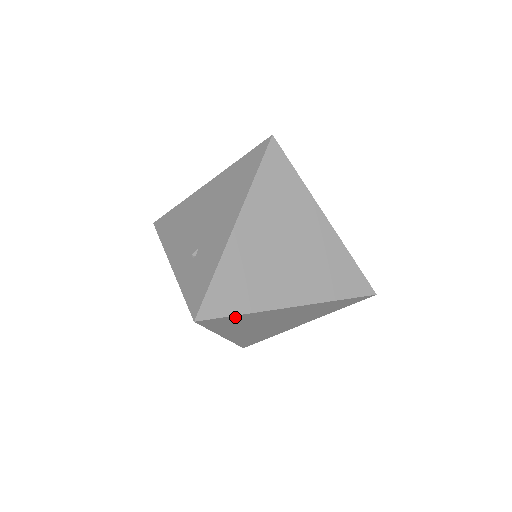
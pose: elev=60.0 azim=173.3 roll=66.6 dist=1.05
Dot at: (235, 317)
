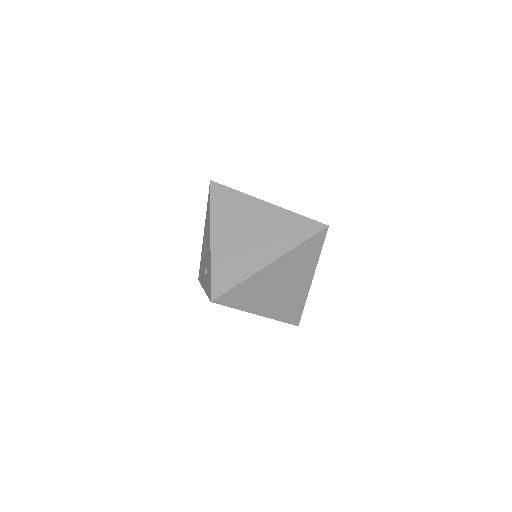
Dot at: (237, 288)
